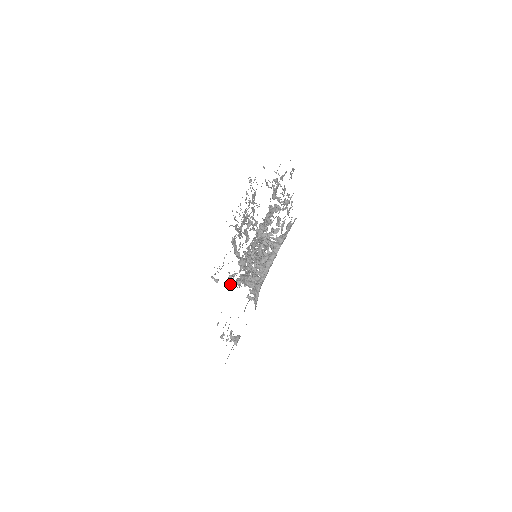
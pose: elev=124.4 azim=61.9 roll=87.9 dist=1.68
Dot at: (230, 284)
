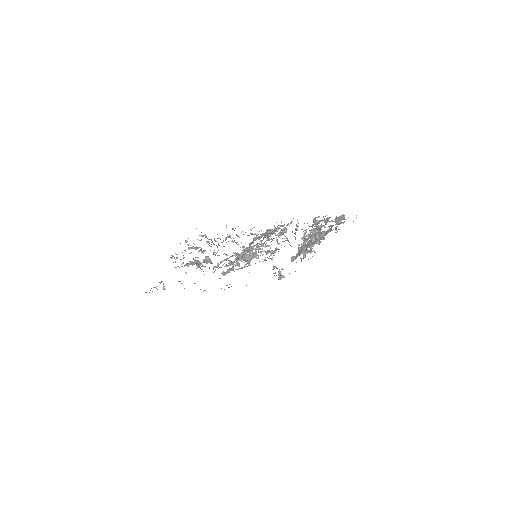
Dot at: occluded
